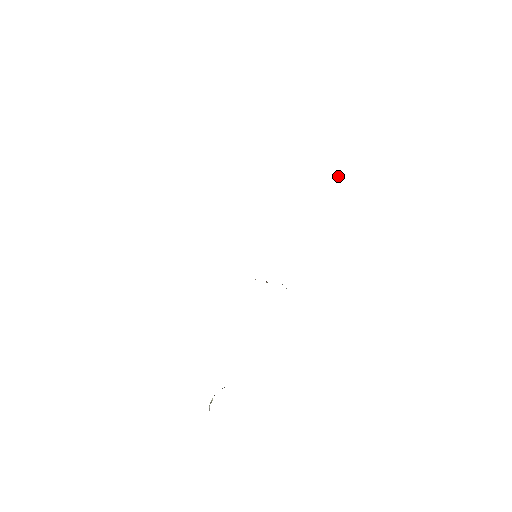
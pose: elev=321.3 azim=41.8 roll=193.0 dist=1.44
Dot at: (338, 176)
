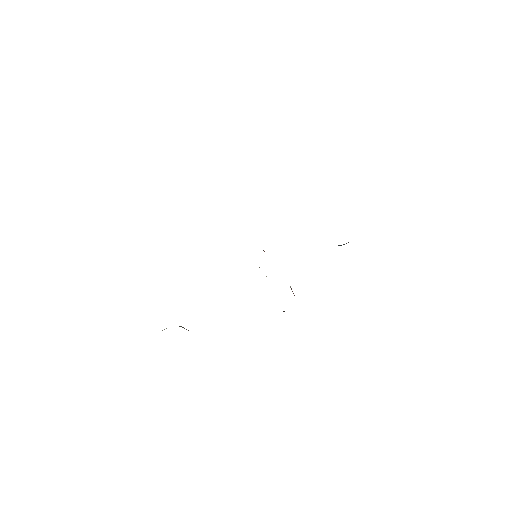
Dot at: occluded
